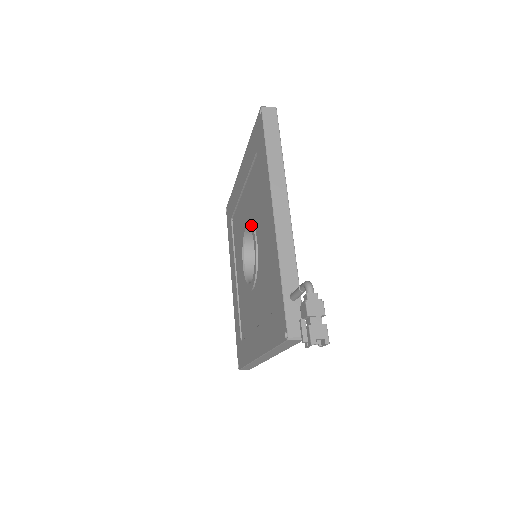
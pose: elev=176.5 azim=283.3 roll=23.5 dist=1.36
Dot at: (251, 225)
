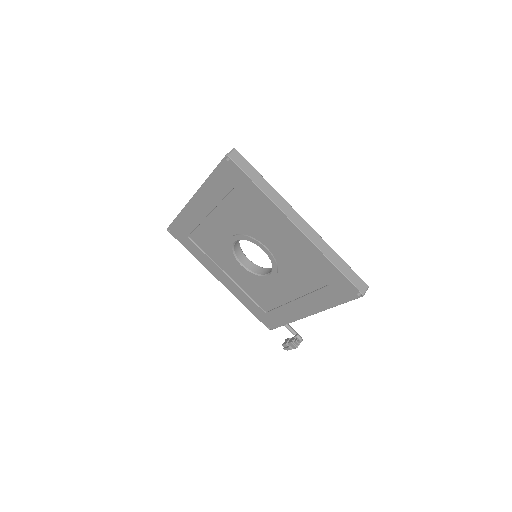
Dot at: (276, 268)
